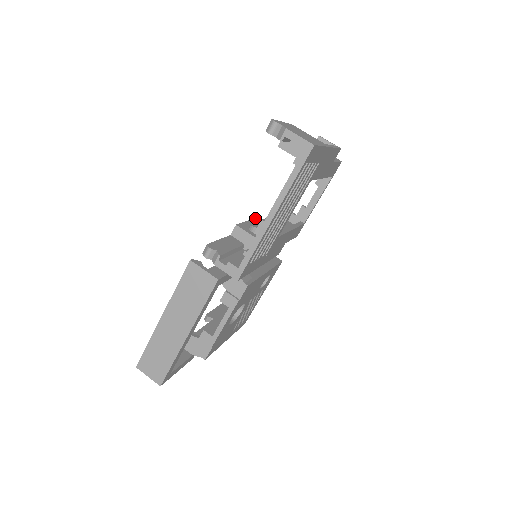
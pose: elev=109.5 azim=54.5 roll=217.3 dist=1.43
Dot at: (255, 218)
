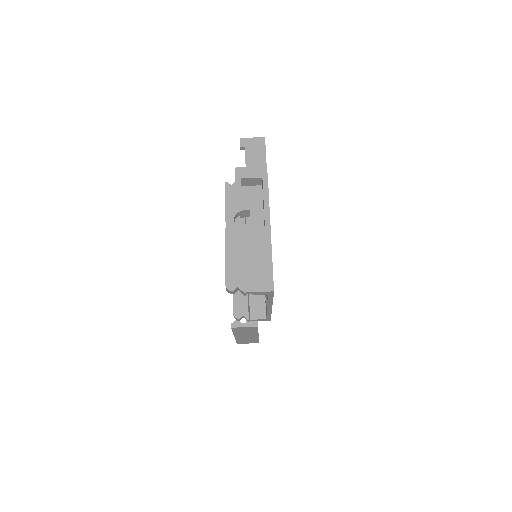
Dot at: occluded
